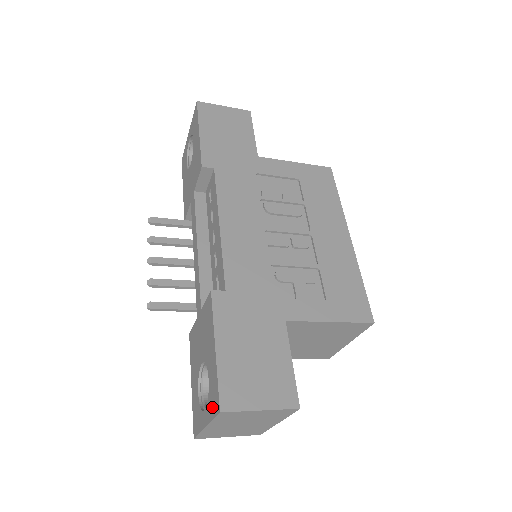
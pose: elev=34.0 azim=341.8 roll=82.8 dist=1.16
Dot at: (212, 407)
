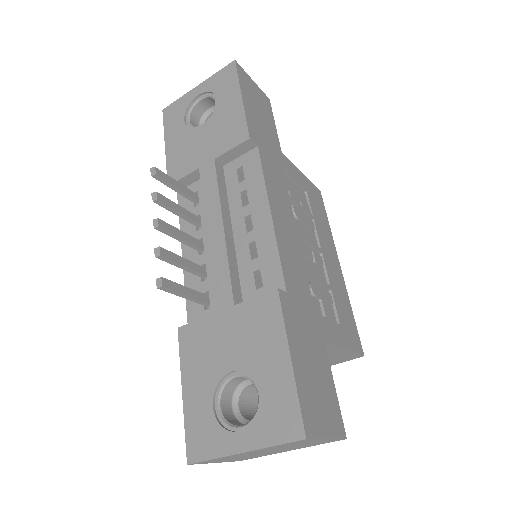
Dot at: (274, 430)
